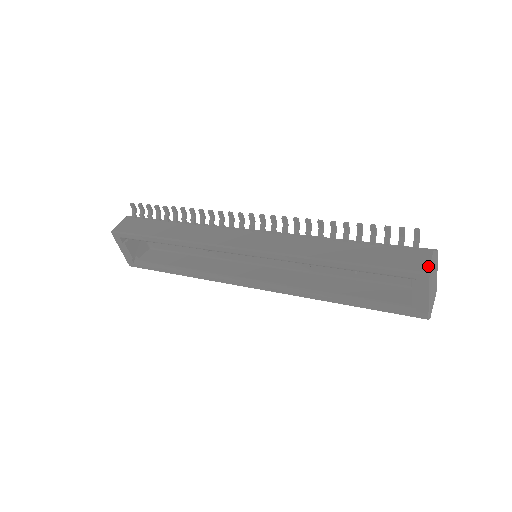
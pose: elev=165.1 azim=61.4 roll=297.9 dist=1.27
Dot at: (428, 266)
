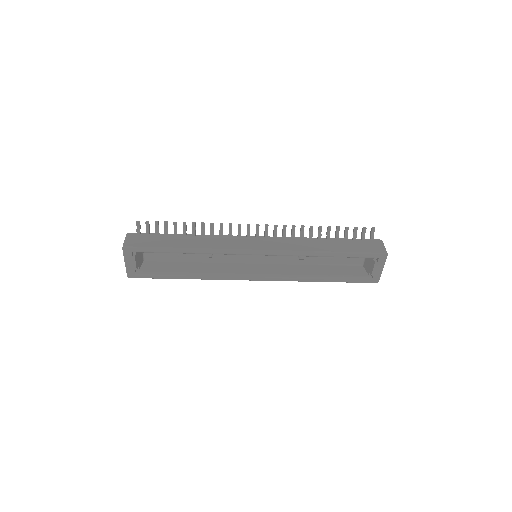
Dot at: (384, 249)
